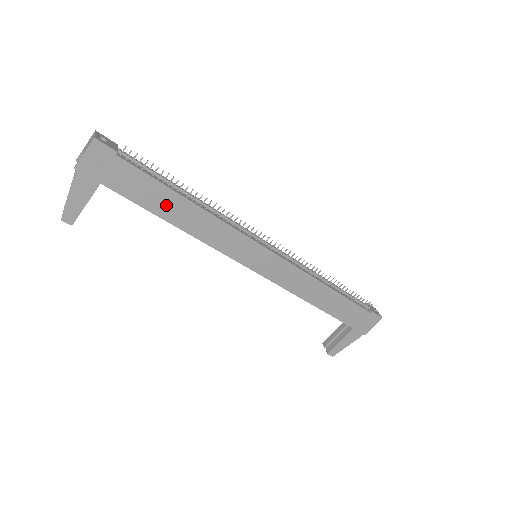
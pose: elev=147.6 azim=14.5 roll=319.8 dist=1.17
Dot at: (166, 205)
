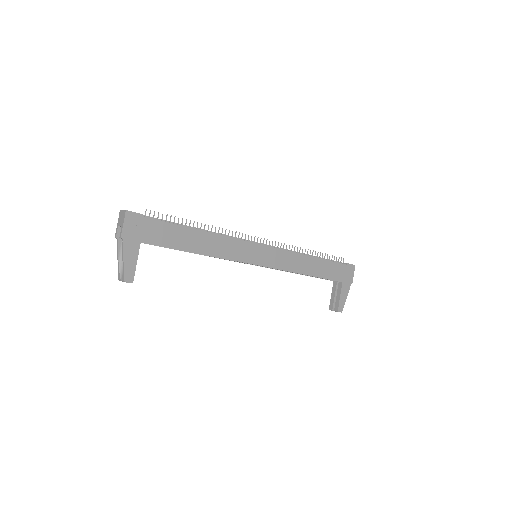
Dot at: (187, 240)
